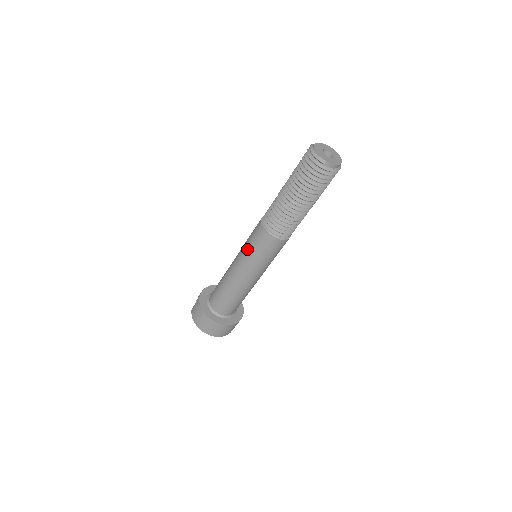
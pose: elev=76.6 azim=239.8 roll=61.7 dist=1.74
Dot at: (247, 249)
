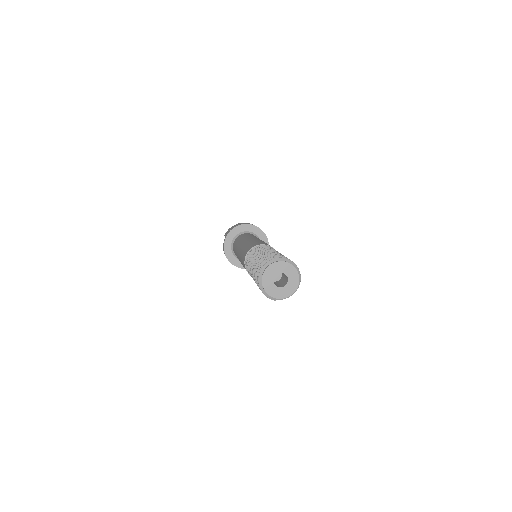
Dot at: (243, 266)
